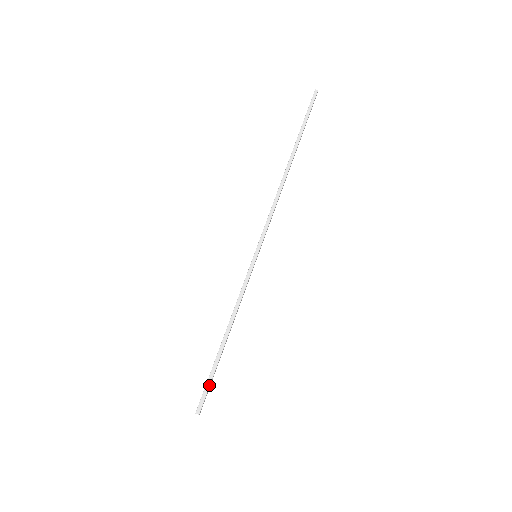
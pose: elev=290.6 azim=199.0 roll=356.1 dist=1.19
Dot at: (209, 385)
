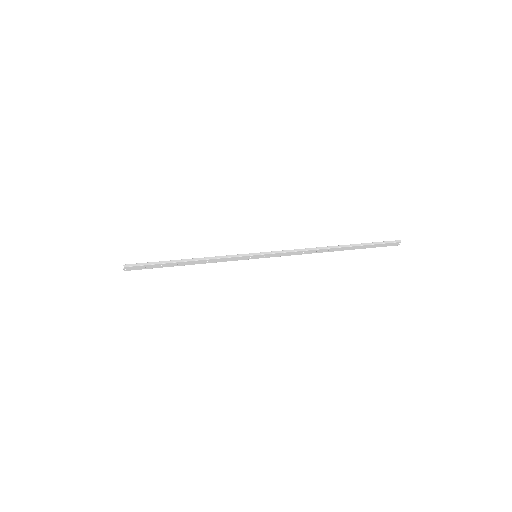
Dot at: (148, 264)
